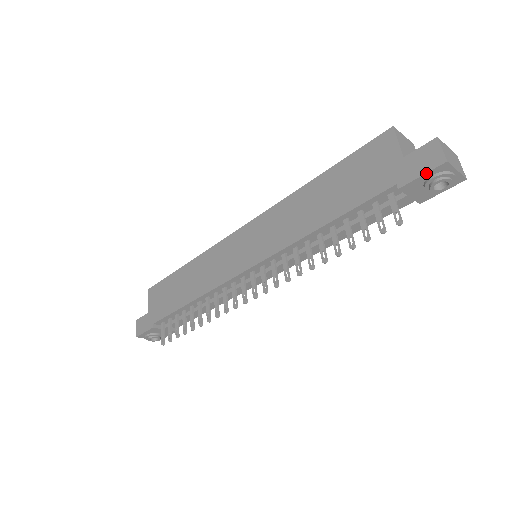
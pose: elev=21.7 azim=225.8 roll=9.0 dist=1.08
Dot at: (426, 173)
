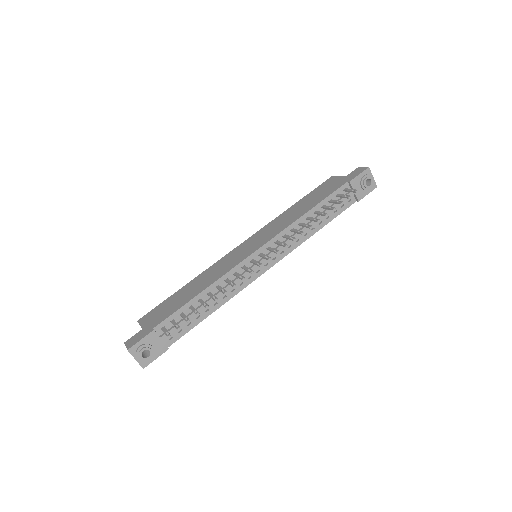
Dot at: (361, 173)
